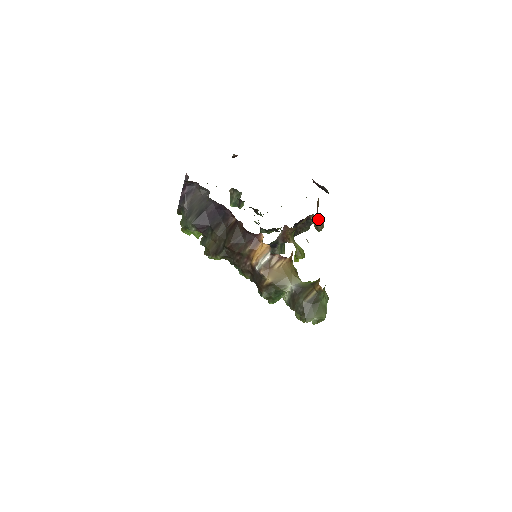
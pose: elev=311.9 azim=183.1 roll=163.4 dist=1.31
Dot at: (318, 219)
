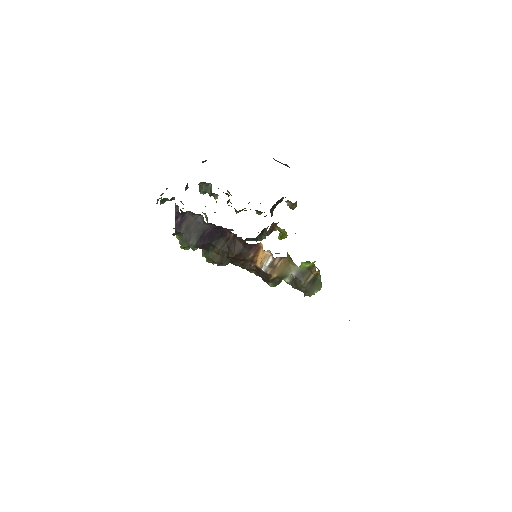
Dot at: (293, 204)
